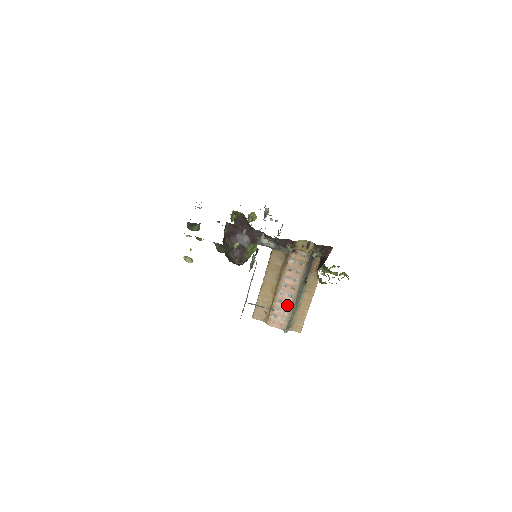
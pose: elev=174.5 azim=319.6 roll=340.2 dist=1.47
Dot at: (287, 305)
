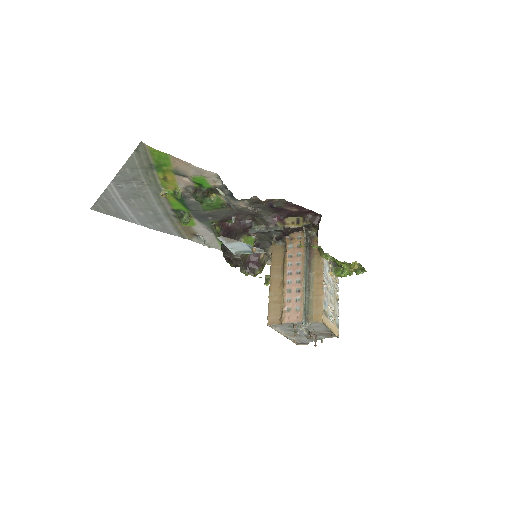
Dot at: (297, 293)
